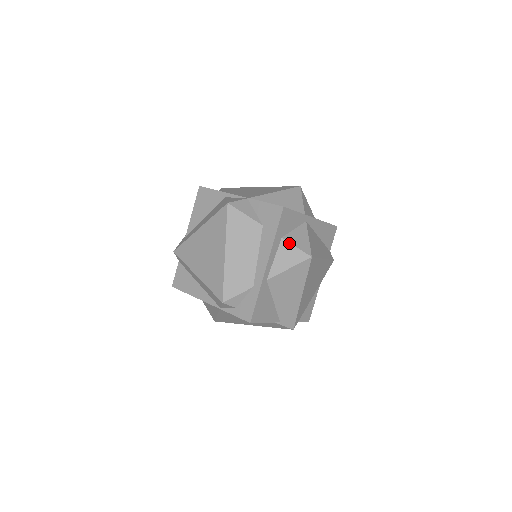
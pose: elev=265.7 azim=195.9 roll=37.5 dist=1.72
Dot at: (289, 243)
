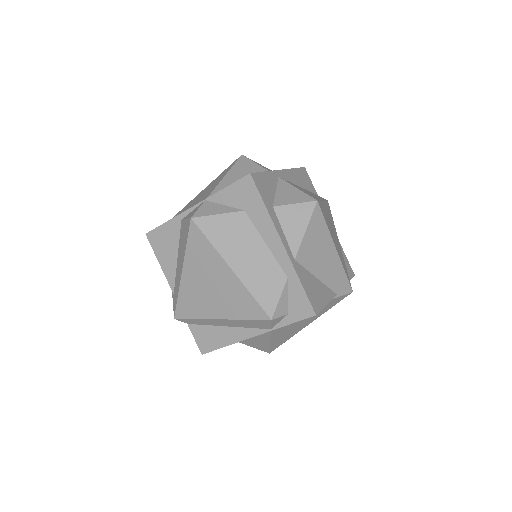
Dot at: (284, 206)
